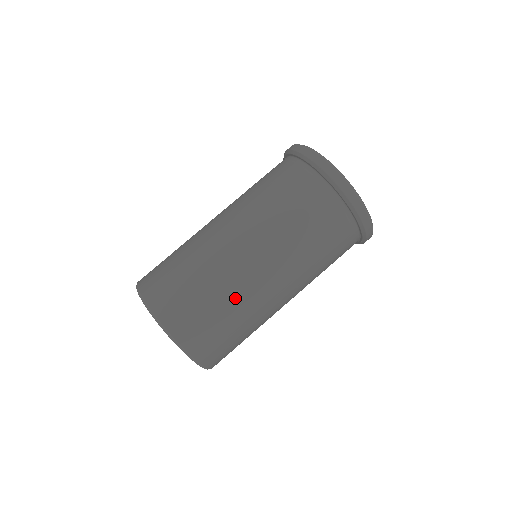
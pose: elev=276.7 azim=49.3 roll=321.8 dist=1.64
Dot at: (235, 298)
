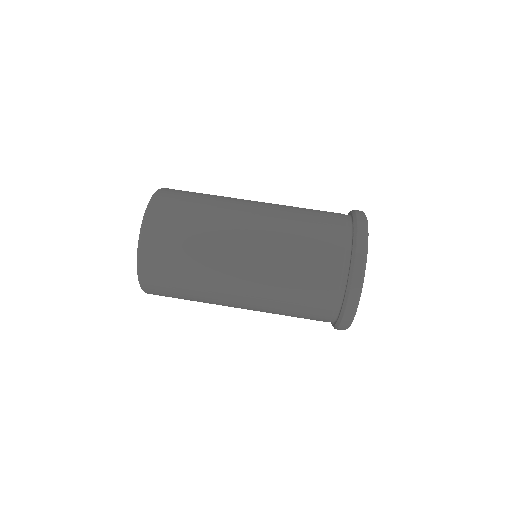
Dot at: (205, 267)
